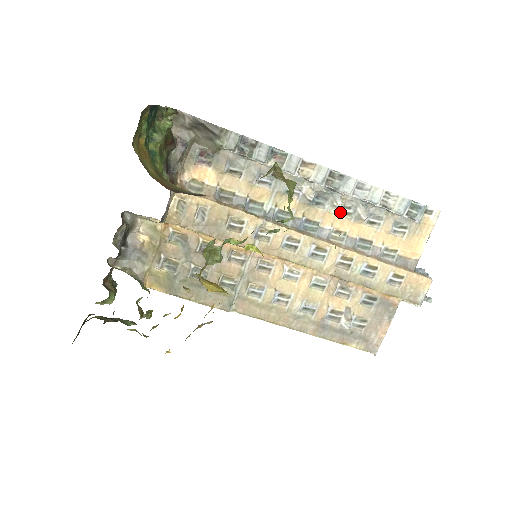
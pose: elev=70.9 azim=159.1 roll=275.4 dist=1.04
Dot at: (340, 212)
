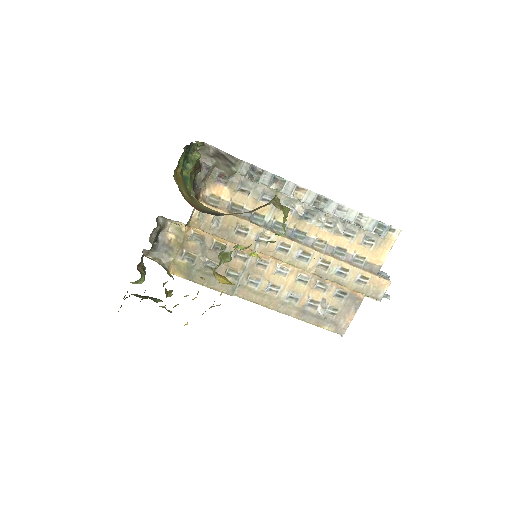
Dot at: (323, 226)
